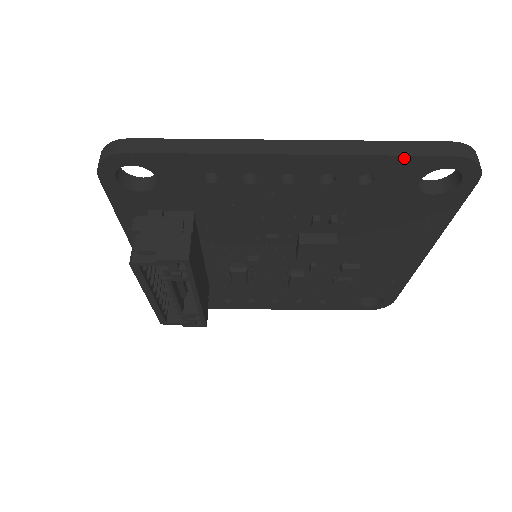
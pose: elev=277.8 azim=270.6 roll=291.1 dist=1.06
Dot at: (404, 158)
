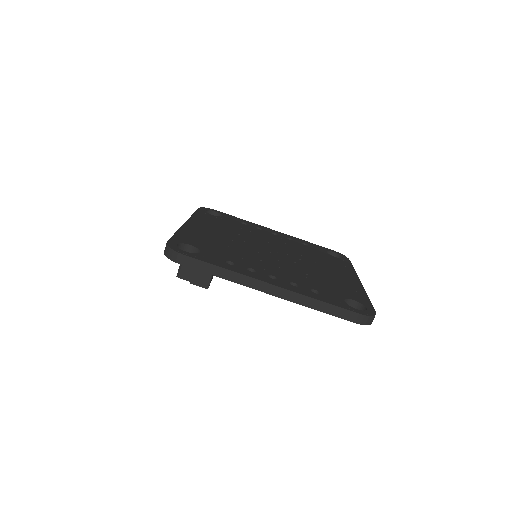
Dot at: (329, 313)
